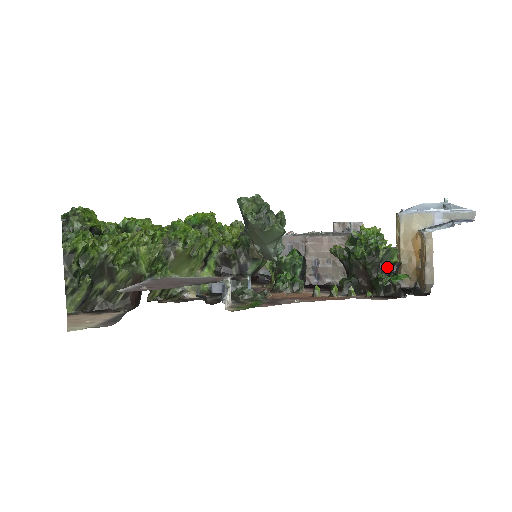
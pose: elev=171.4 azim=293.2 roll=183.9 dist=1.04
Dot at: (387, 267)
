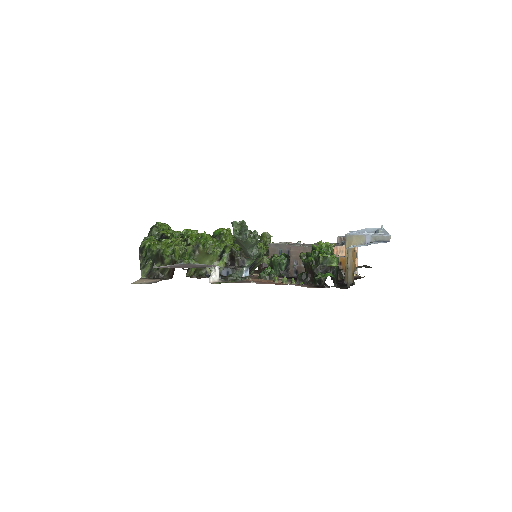
Dot at: (325, 269)
